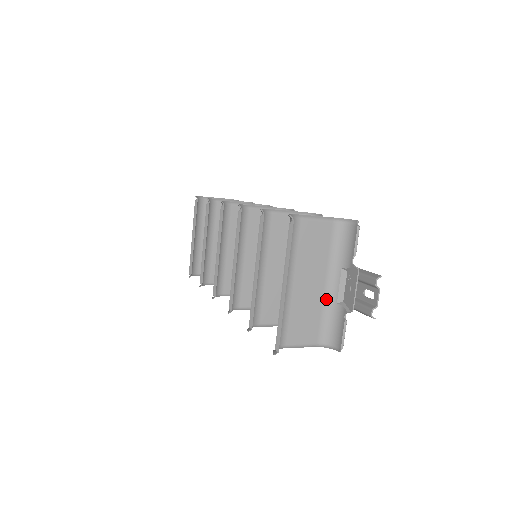
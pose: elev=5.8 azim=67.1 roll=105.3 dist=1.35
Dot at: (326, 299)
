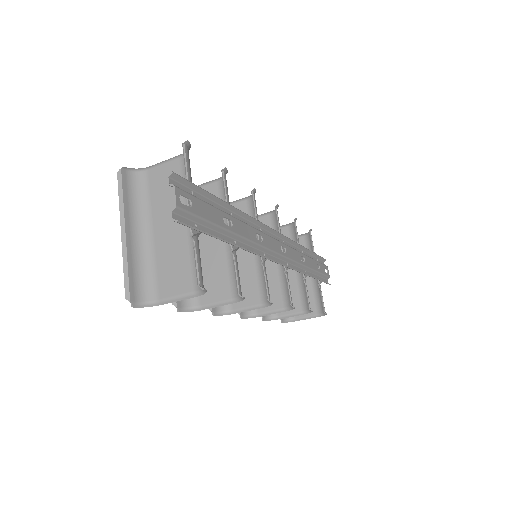
Dot at: occluded
